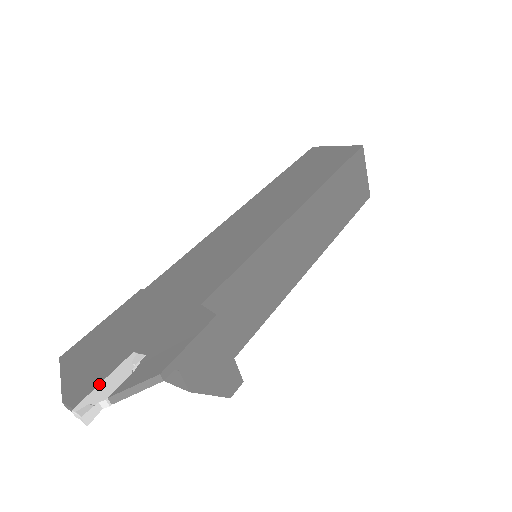
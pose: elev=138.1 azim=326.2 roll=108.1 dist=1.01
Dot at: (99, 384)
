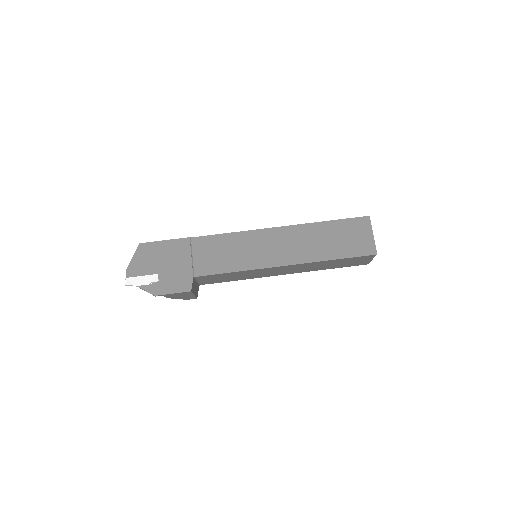
Dot at: (139, 276)
